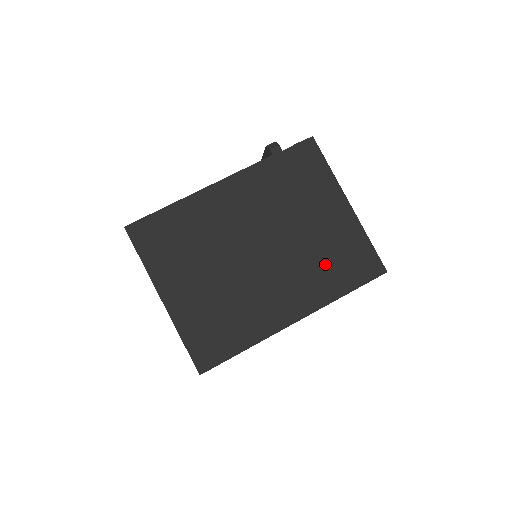
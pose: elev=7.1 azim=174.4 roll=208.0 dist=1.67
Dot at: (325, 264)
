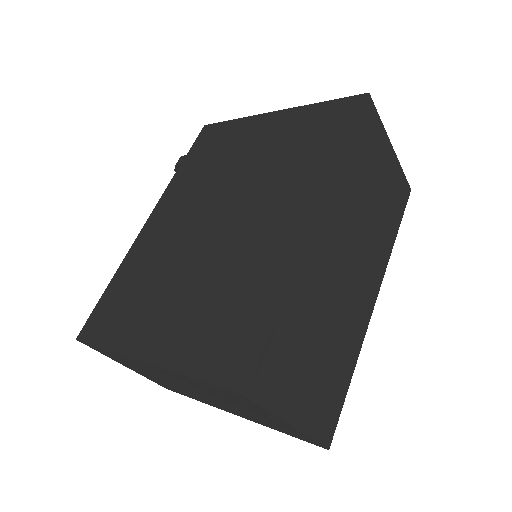
Dot at: (296, 157)
